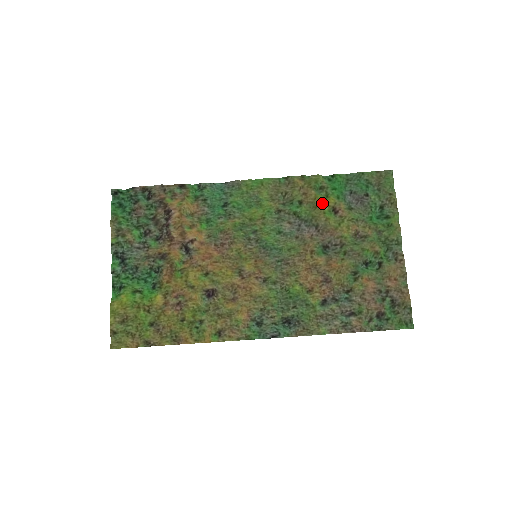
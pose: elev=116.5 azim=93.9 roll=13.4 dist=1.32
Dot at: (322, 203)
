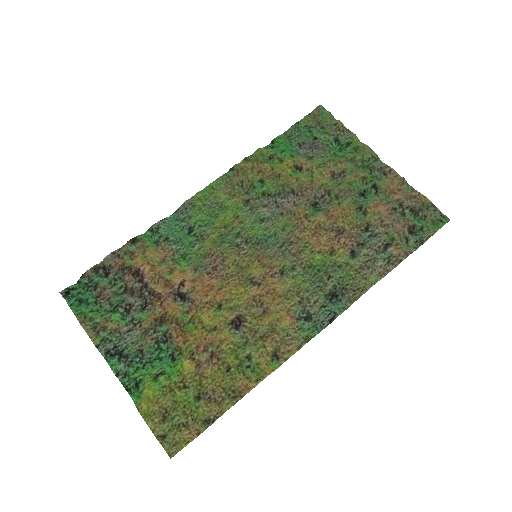
Dot at: (282, 168)
